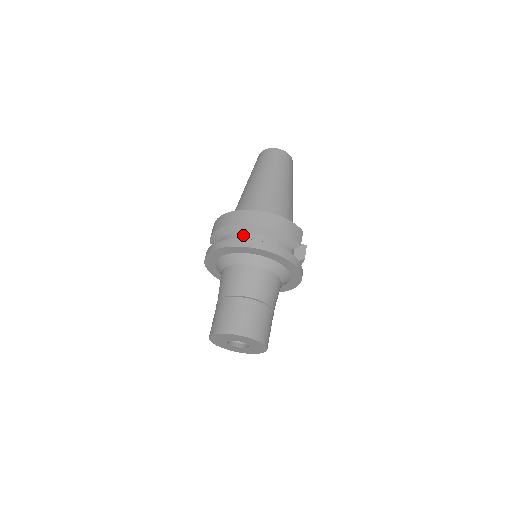
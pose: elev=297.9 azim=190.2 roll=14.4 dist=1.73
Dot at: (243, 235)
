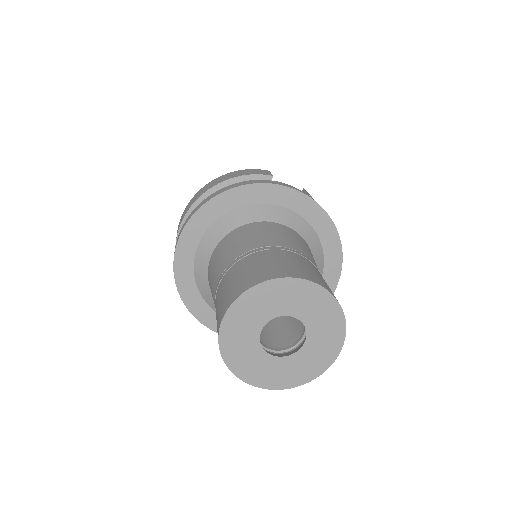
Dot at: occluded
